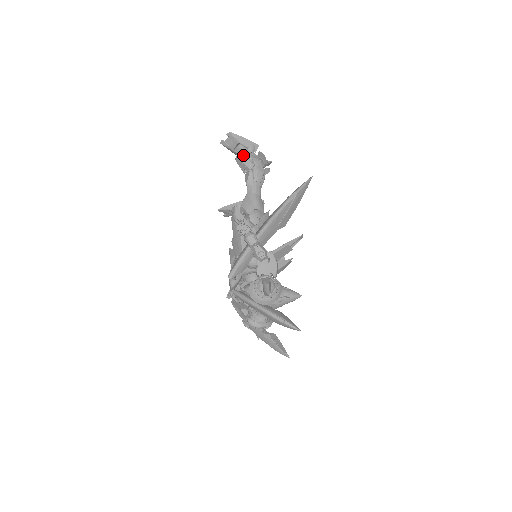
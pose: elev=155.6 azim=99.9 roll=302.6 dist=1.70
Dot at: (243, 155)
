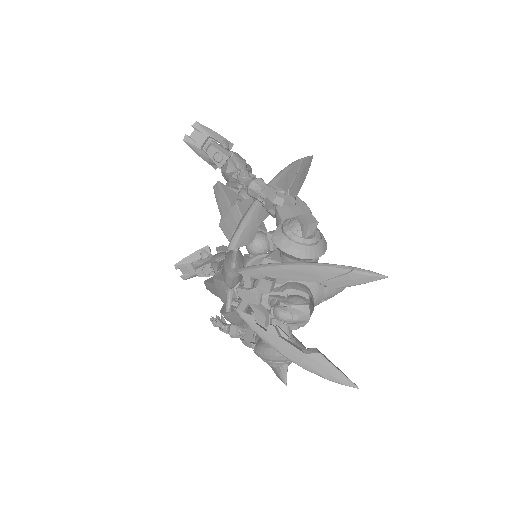
Dot at: occluded
